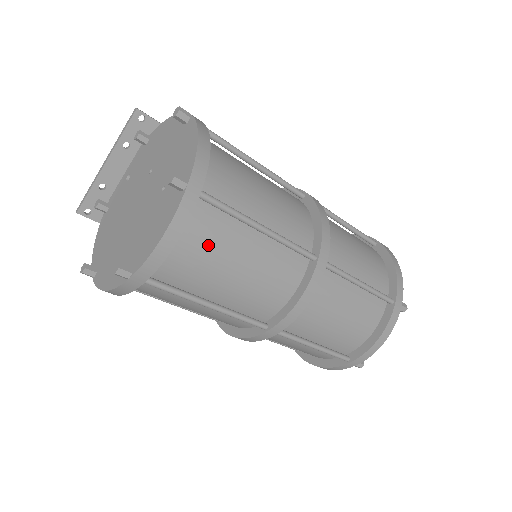
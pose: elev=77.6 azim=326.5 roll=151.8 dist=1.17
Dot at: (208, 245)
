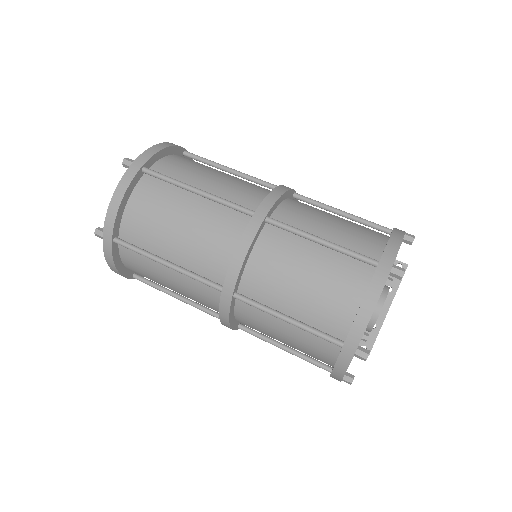
Dot at: (153, 206)
